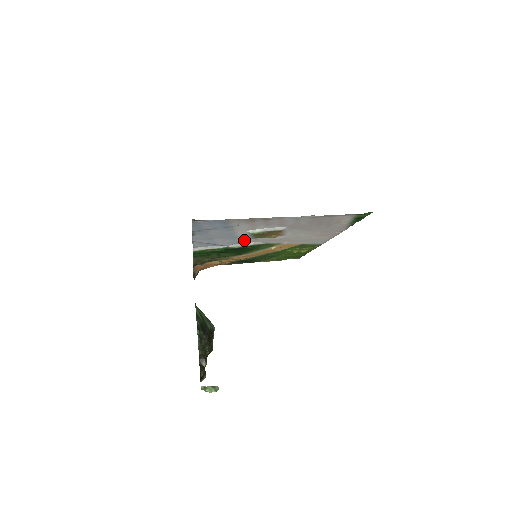
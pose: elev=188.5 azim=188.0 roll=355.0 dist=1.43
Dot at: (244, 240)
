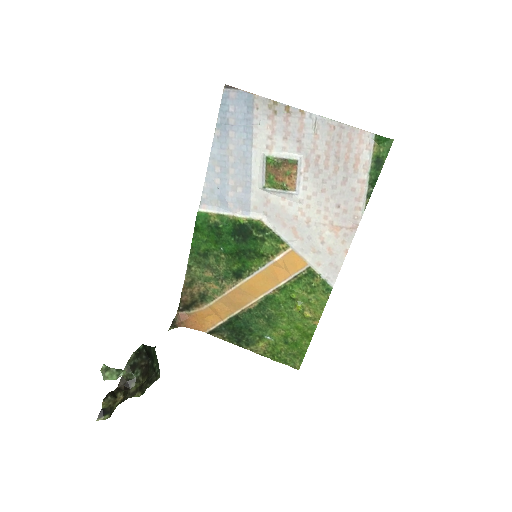
Dot at: (254, 199)
